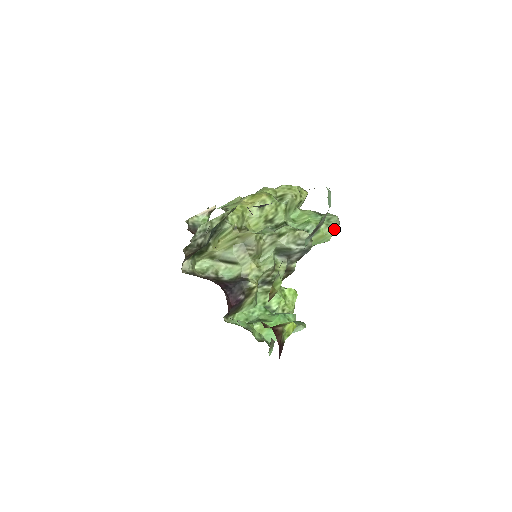
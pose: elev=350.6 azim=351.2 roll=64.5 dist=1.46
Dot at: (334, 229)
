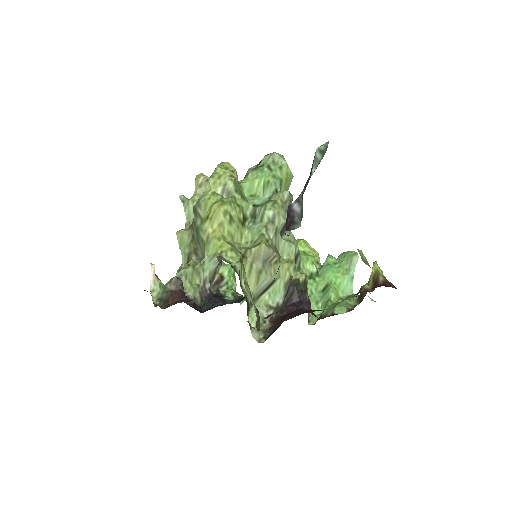
Dot at: (287, 164)
